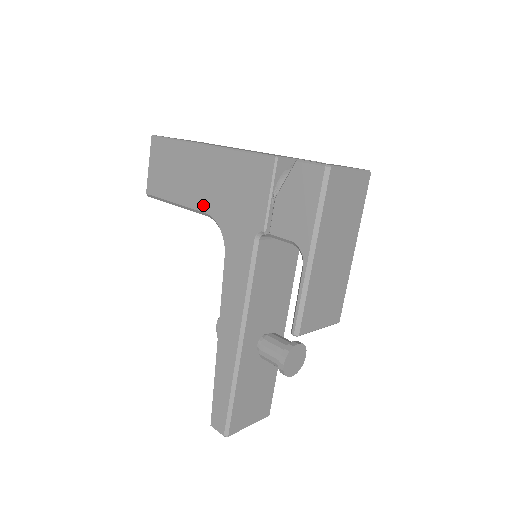
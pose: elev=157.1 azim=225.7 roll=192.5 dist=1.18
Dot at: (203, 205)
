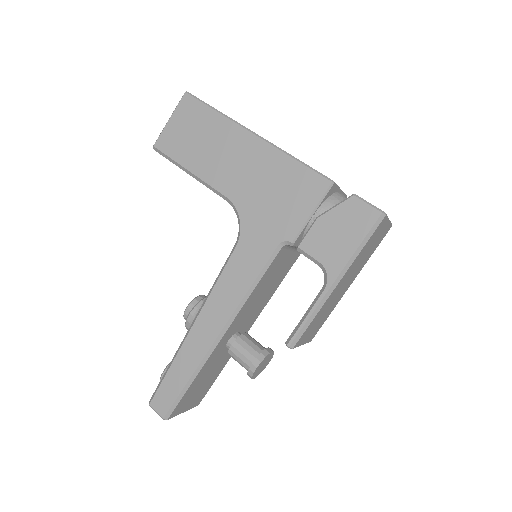
Dot at: (228, 189)
